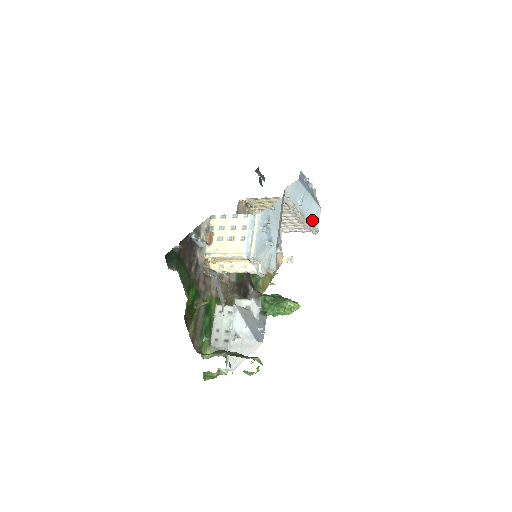
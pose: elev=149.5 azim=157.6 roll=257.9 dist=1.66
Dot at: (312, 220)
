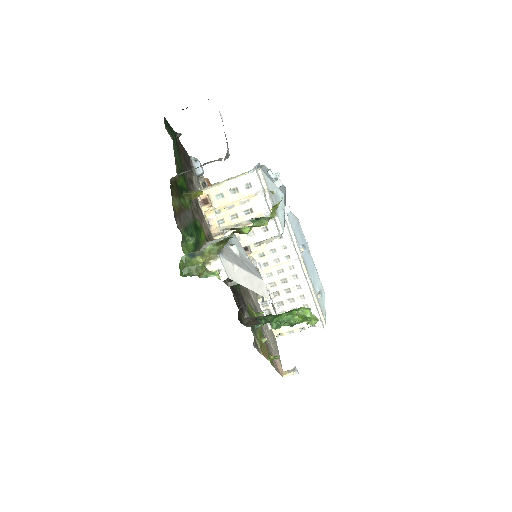
Dot at: (317, 294)
